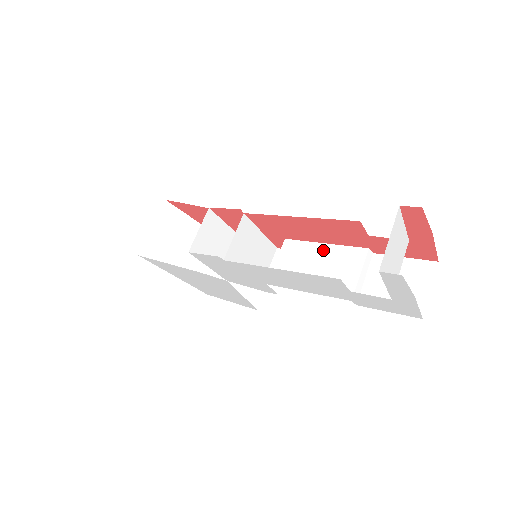
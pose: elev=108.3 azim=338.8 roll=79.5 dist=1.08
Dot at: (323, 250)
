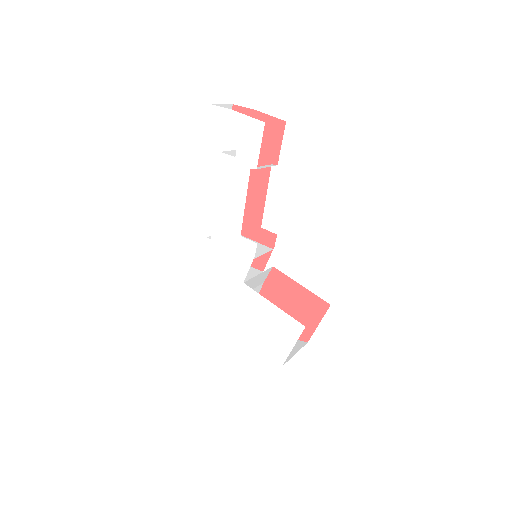
Dot at: (263, 196)
